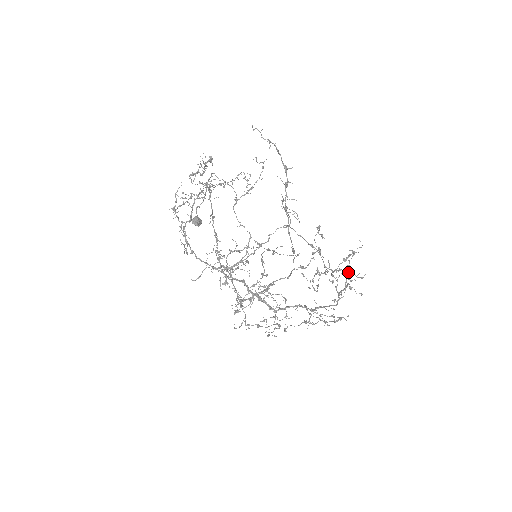
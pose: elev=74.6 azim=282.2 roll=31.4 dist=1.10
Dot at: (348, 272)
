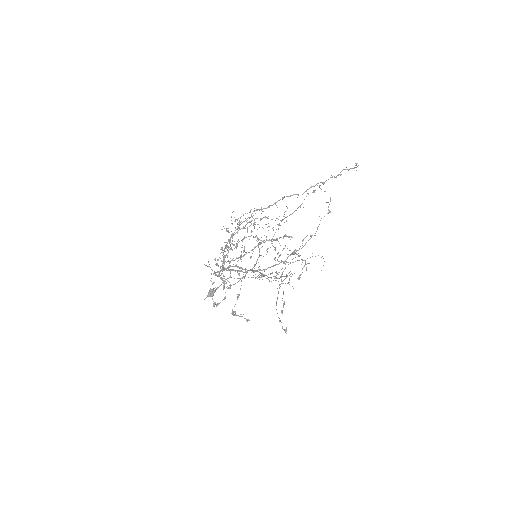
Dot at: occluded
